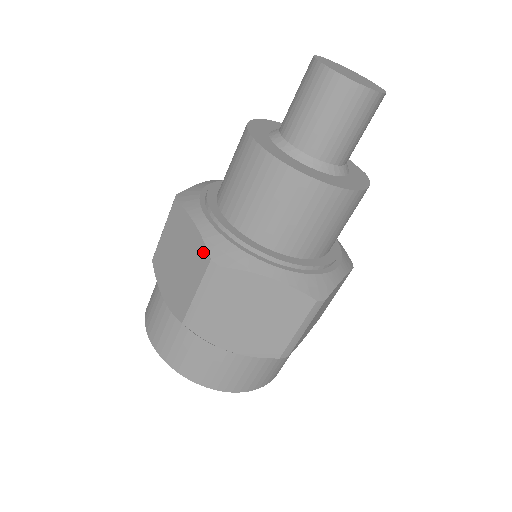
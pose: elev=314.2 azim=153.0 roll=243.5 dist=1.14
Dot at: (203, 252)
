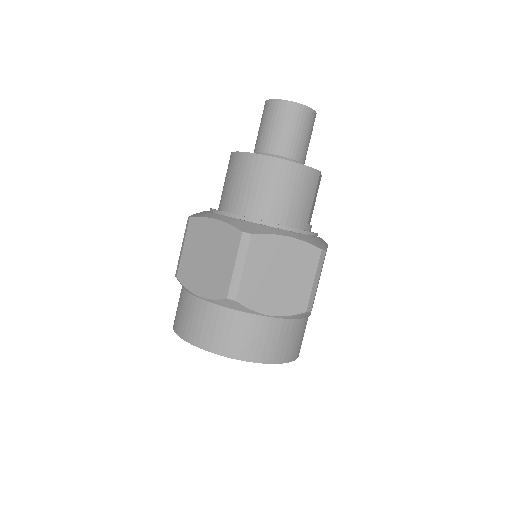
Dot at: occluded
